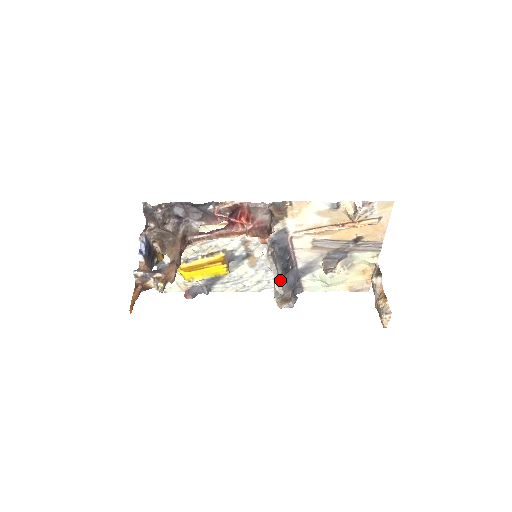
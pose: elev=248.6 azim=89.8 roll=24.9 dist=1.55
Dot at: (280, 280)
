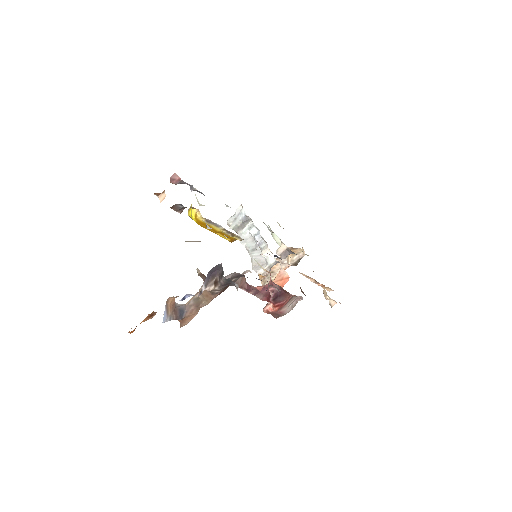
Dot at: occluded
